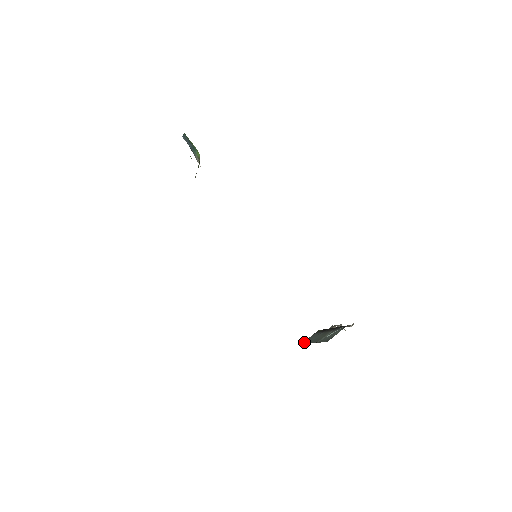
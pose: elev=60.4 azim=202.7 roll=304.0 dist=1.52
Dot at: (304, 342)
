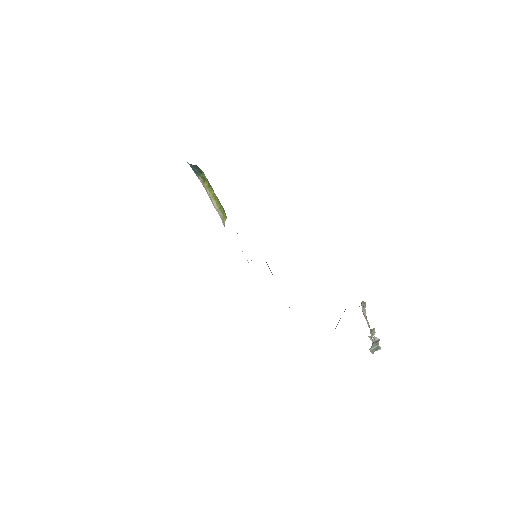
Dot at: occluded
